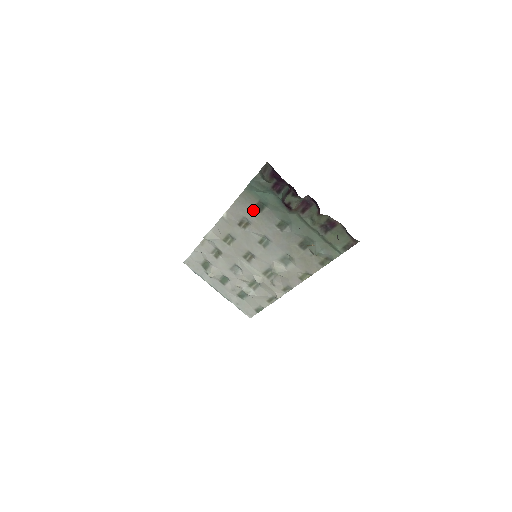
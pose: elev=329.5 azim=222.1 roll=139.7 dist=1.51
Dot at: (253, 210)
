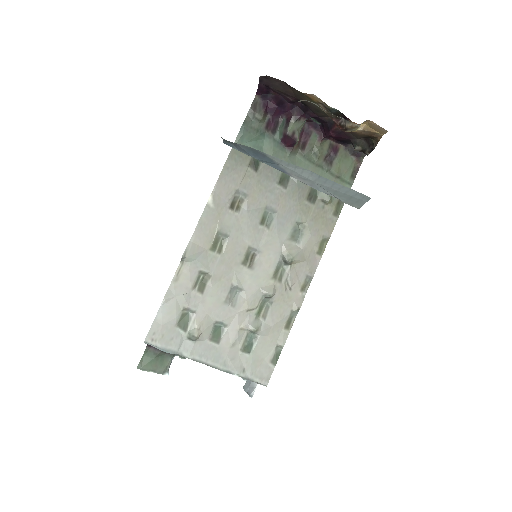
Dot at: (247, 174)
